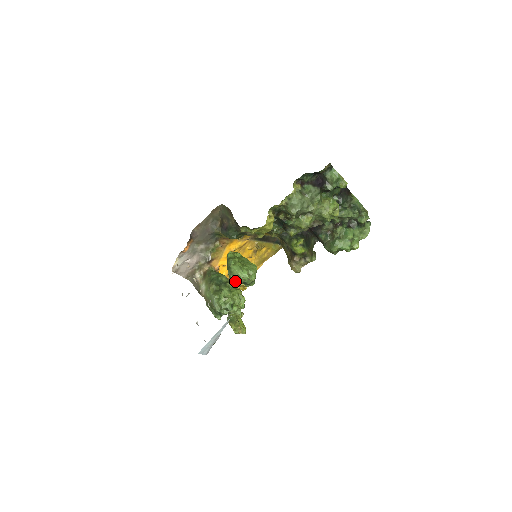
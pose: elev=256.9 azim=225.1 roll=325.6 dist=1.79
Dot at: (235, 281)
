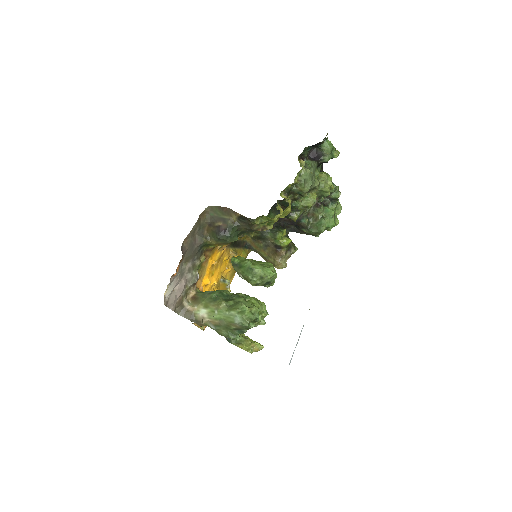
Dot at: (259, 284)
